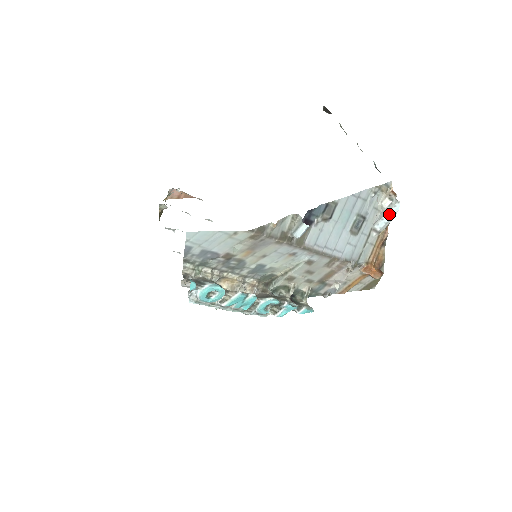
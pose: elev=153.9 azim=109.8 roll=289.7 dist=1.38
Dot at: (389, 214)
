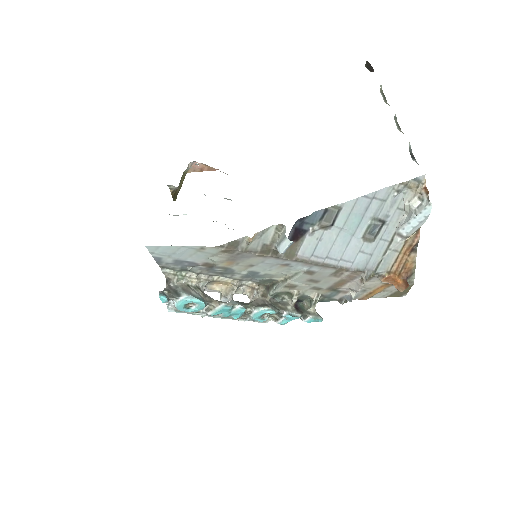
Dot at: (417, 217)
